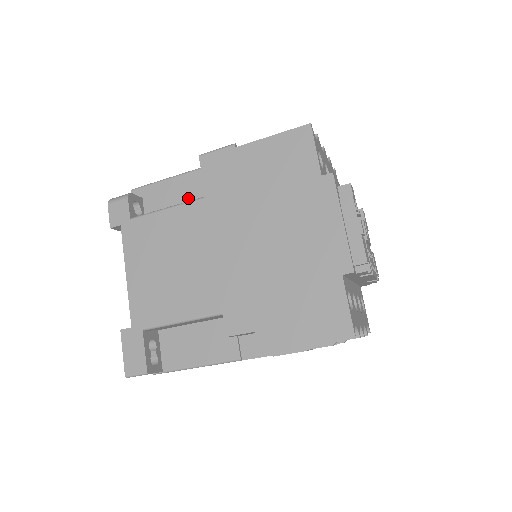
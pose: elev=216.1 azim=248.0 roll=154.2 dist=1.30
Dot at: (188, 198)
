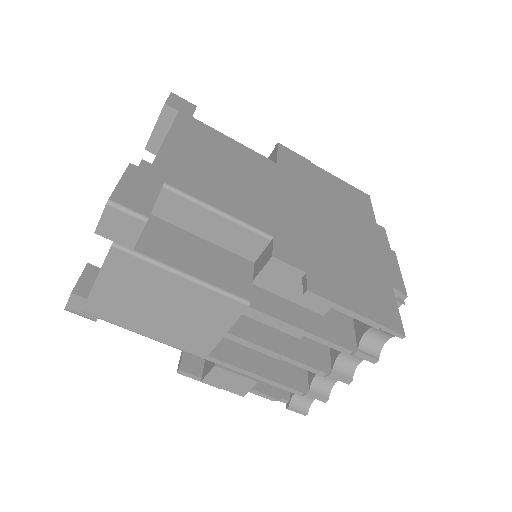
Dot at: occluded
